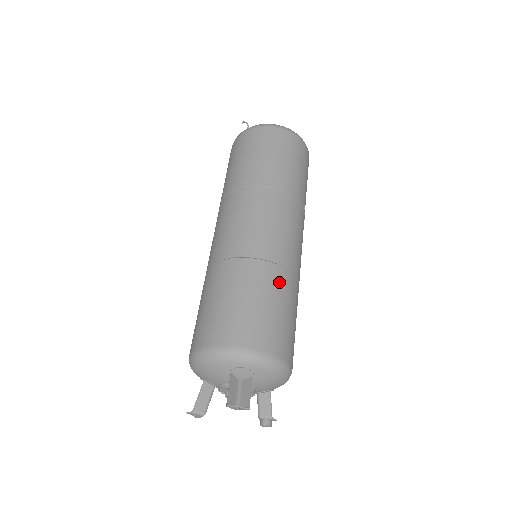
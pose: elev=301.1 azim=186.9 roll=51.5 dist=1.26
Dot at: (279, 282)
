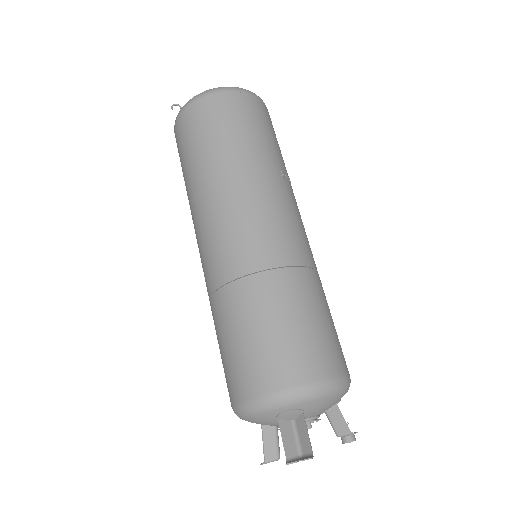
Dot at: (285, 289)
